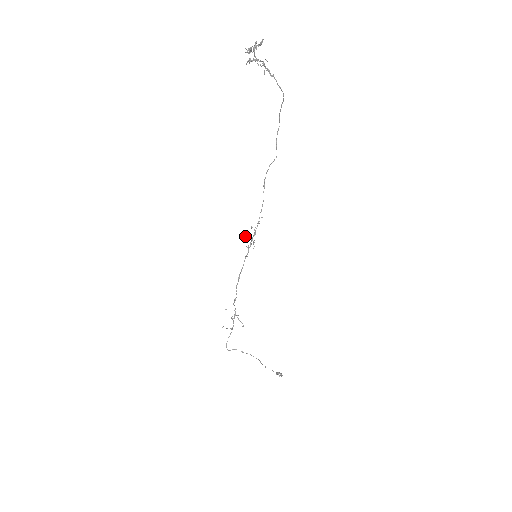
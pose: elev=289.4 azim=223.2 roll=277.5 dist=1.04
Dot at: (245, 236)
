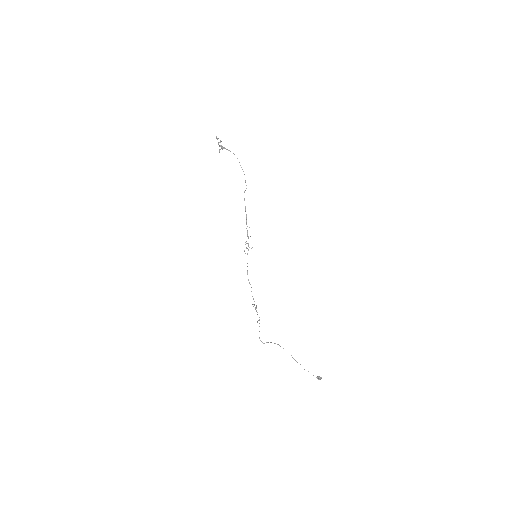
Dot at: occluded
